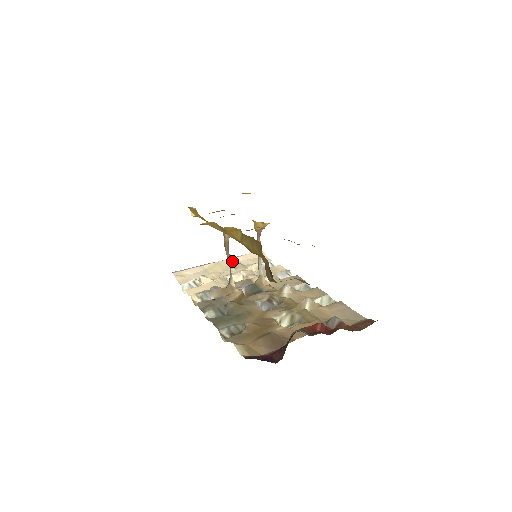
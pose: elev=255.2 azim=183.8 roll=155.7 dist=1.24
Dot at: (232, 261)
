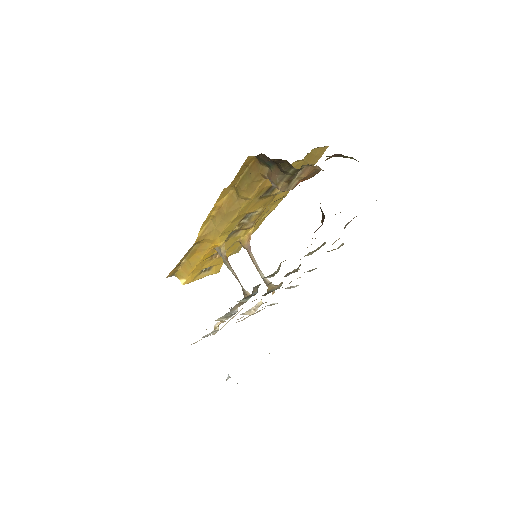
Dot at: (236, 322)
